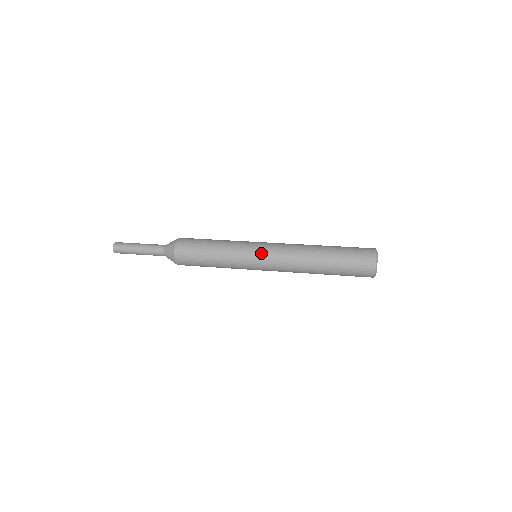
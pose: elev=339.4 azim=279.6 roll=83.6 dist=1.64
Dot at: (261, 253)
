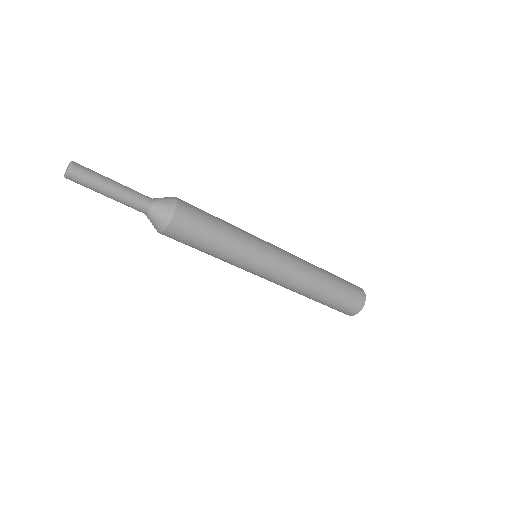
Dot at: (274, 249)
